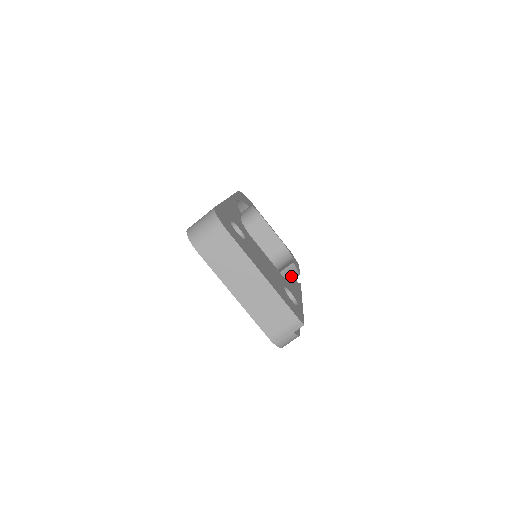
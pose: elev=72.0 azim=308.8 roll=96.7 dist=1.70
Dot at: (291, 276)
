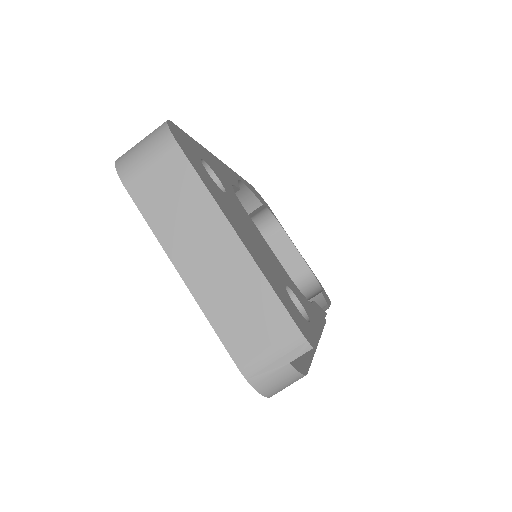
Dot at: occluded
